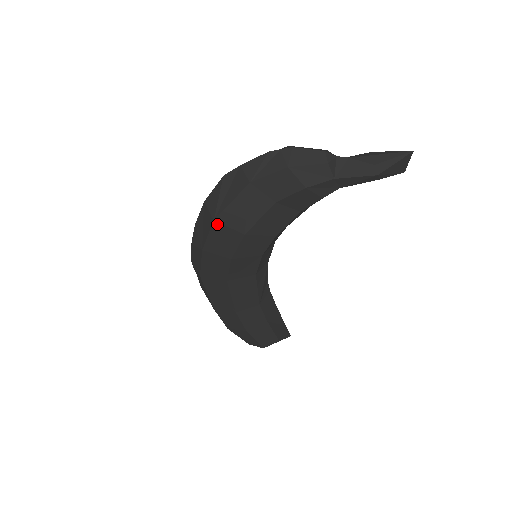
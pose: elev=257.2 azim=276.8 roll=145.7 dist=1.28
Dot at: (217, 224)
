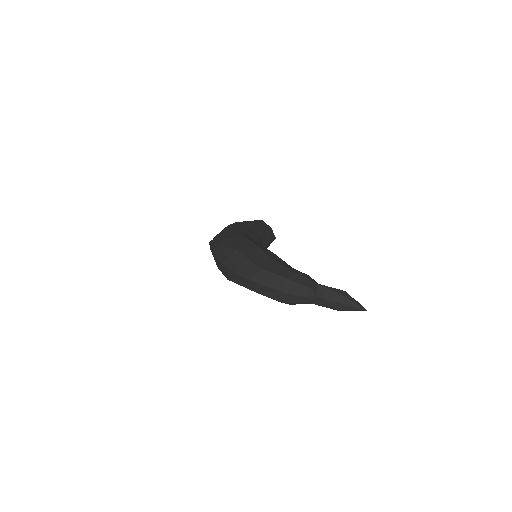
Dot at: (229, 280)
